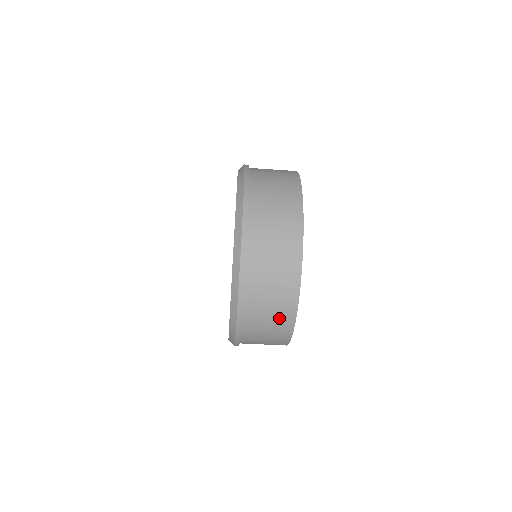
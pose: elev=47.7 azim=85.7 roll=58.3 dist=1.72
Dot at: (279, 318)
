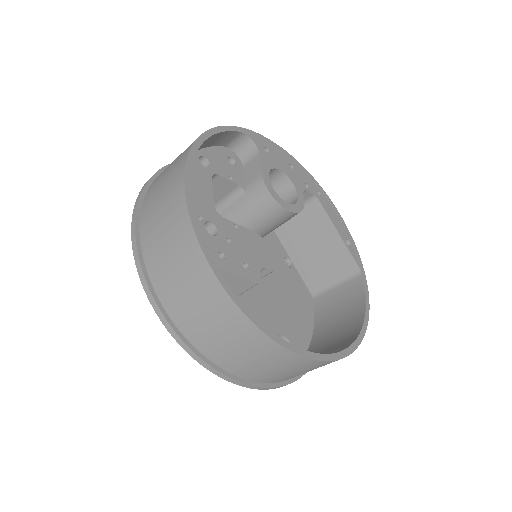
Dot at: occluded
